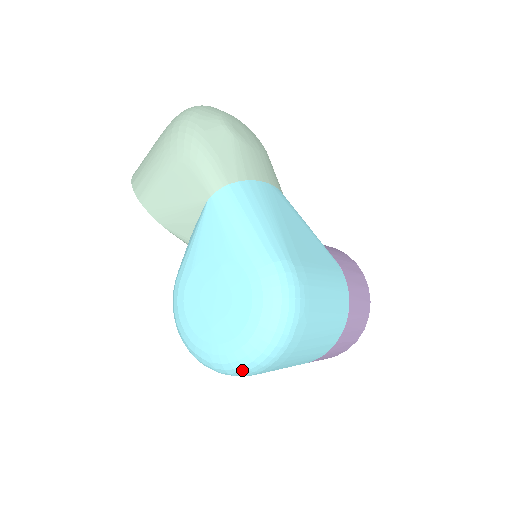
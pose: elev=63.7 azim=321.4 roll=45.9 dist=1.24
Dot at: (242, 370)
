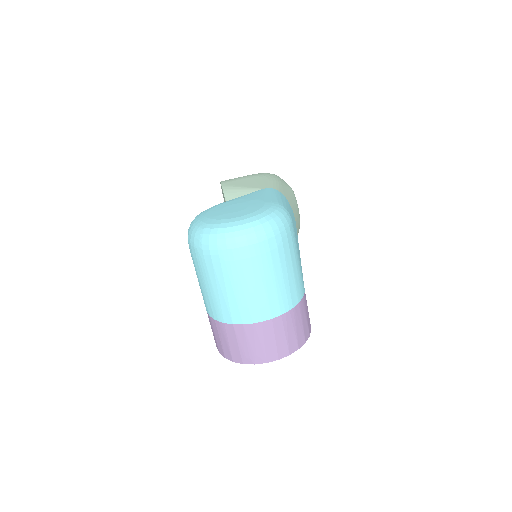
Dot at: (221, 237)
